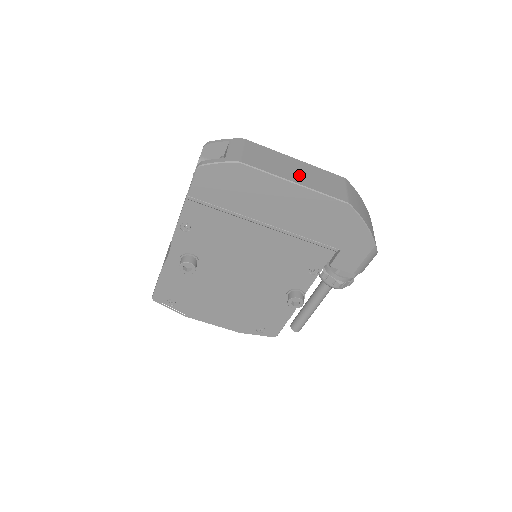
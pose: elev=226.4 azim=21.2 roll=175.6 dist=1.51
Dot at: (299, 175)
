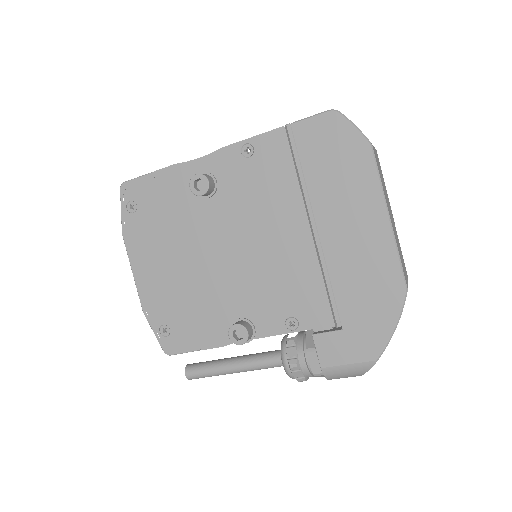
Dot at: (392, 221)
